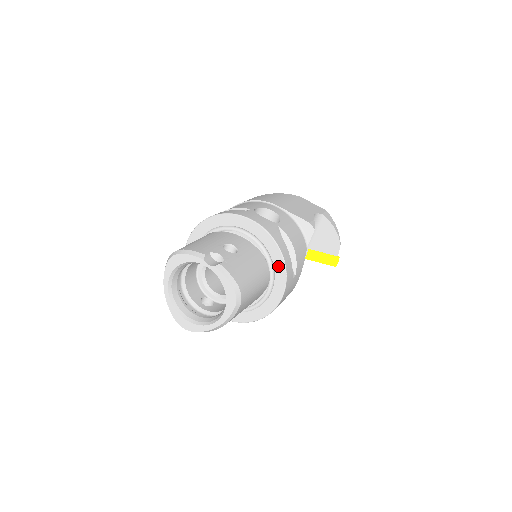
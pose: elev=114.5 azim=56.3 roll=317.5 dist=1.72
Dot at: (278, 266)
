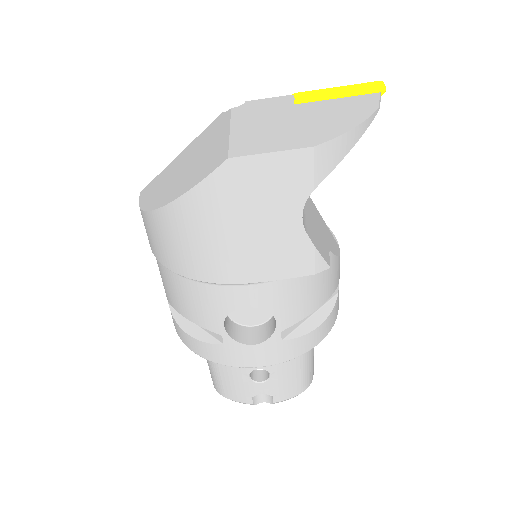
Dot at: occluded
